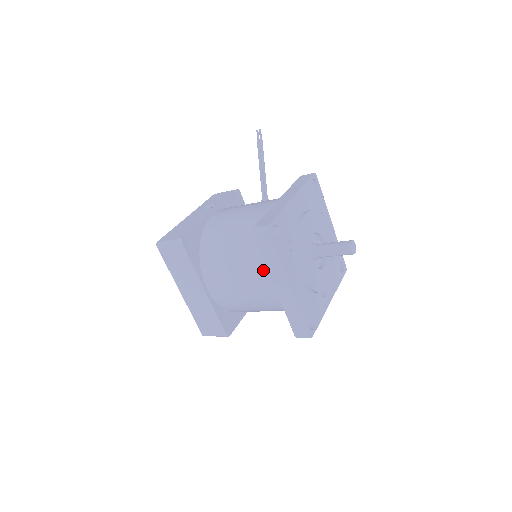
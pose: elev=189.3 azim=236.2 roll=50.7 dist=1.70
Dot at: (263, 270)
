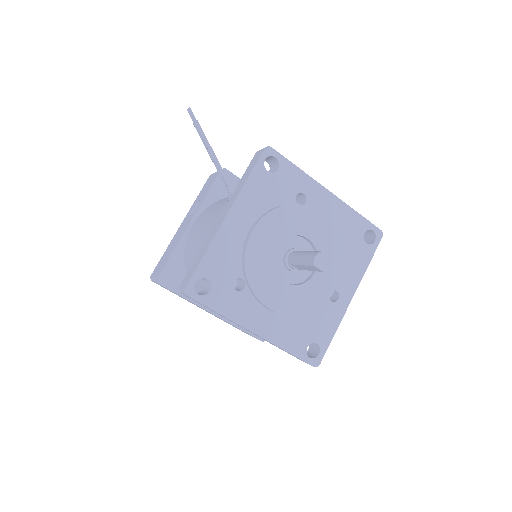
Dot at: occluded
